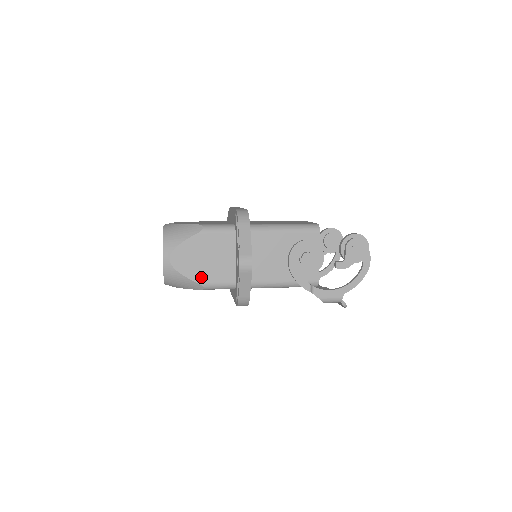
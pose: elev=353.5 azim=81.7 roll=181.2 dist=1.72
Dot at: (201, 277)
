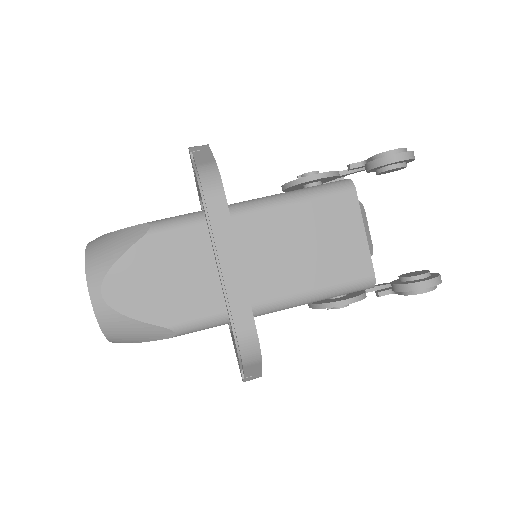
Dot at: occluded
